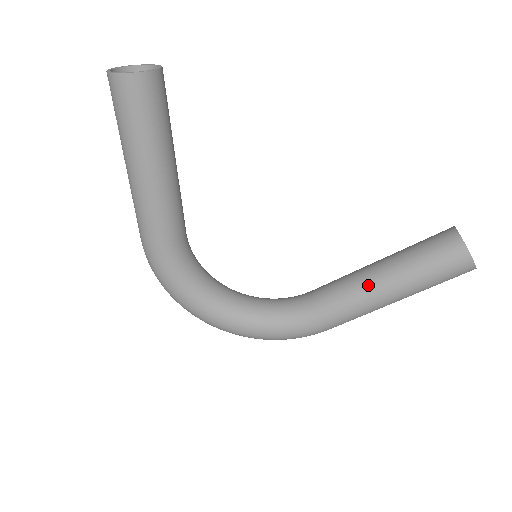
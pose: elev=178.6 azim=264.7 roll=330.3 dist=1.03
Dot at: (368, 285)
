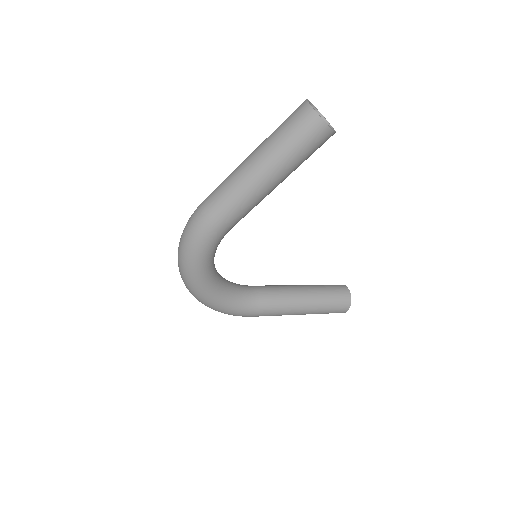
Dot at: (297, 301)
